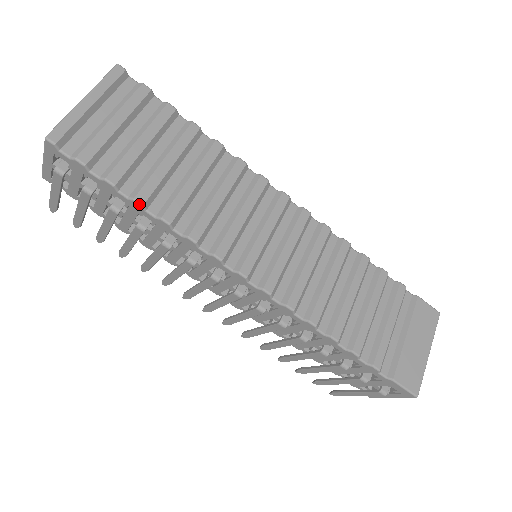
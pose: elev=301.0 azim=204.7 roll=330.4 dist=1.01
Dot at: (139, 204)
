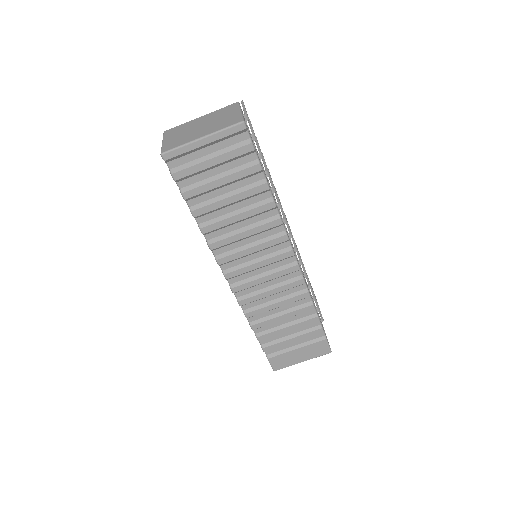
Dot at: (192, 215)
